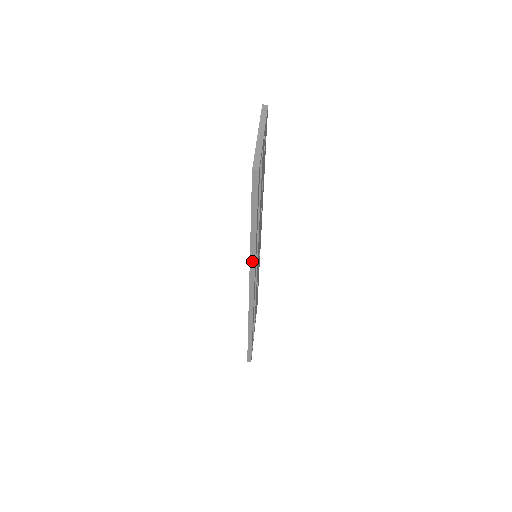
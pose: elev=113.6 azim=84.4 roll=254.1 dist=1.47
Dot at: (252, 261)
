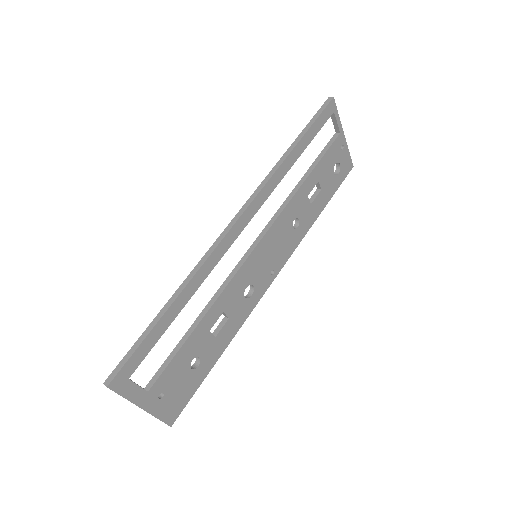
Dot at: (268, 177)
